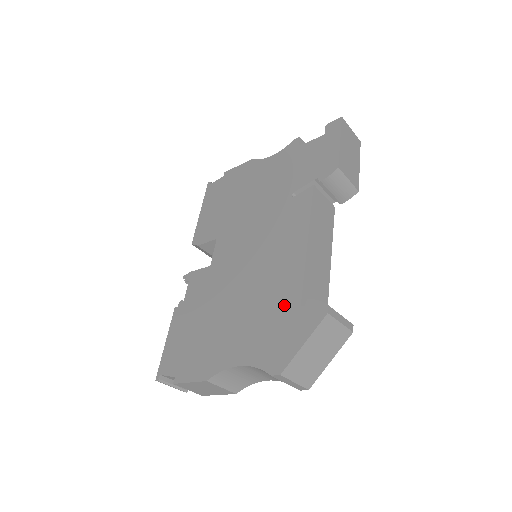
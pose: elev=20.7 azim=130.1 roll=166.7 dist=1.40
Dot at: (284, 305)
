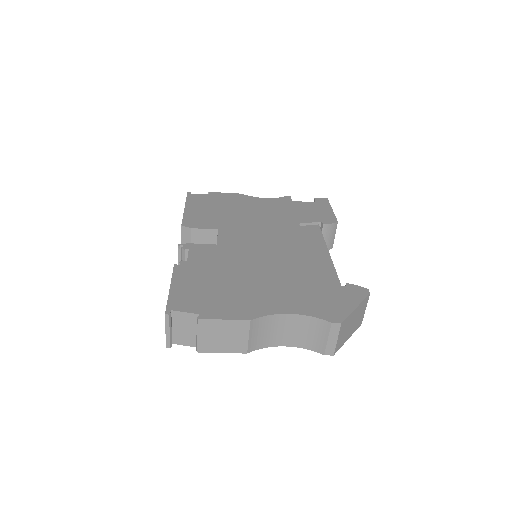
Dot at: (324, 283)
